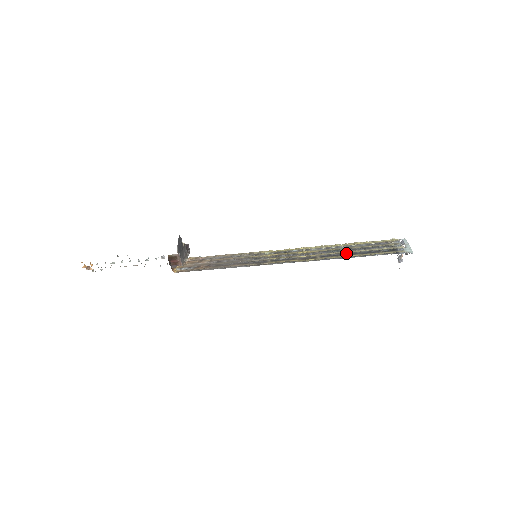
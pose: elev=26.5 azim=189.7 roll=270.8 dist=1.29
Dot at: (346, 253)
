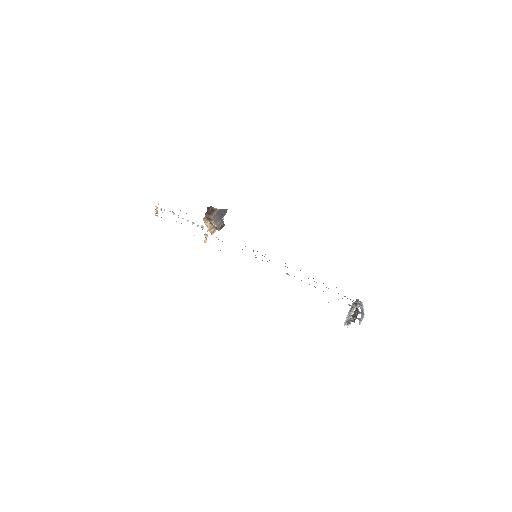
Dot at: occluded
